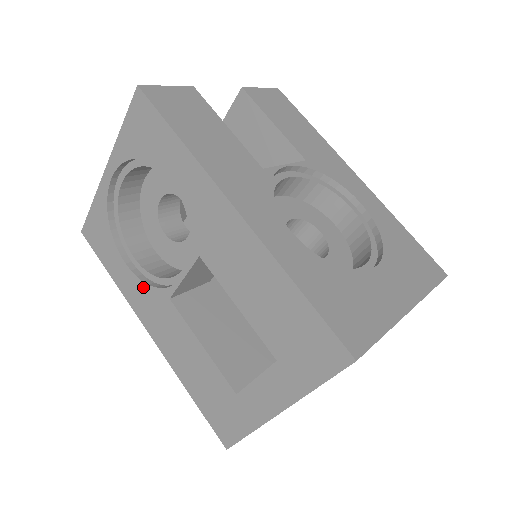
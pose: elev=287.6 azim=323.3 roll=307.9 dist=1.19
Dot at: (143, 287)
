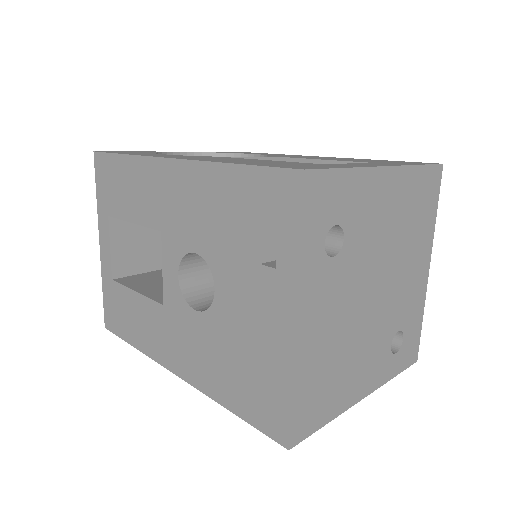
Dot at: occluded
